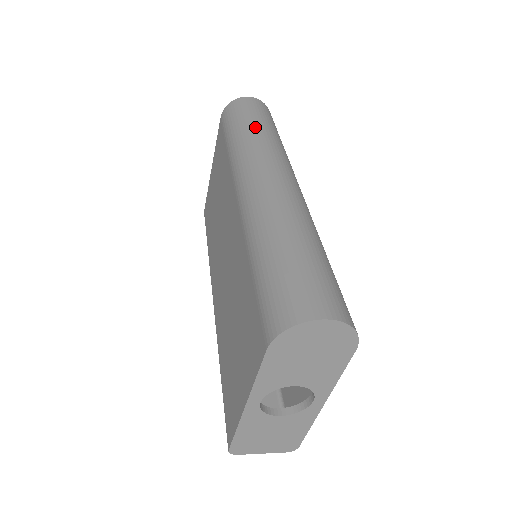
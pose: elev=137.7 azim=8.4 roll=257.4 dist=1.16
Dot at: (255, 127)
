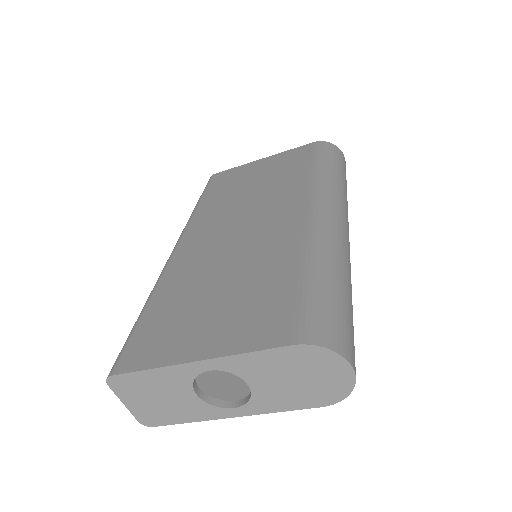
Dot at: (344, 181)
